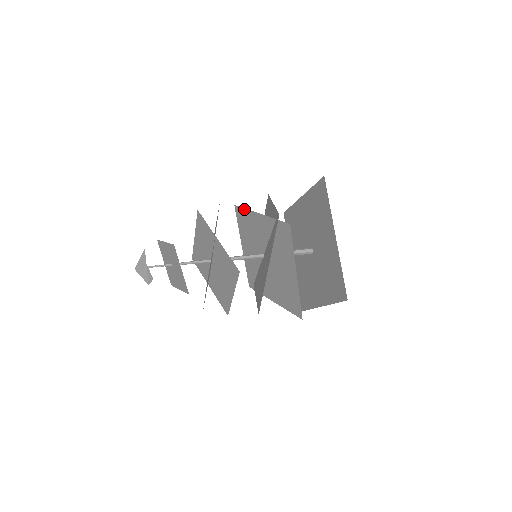
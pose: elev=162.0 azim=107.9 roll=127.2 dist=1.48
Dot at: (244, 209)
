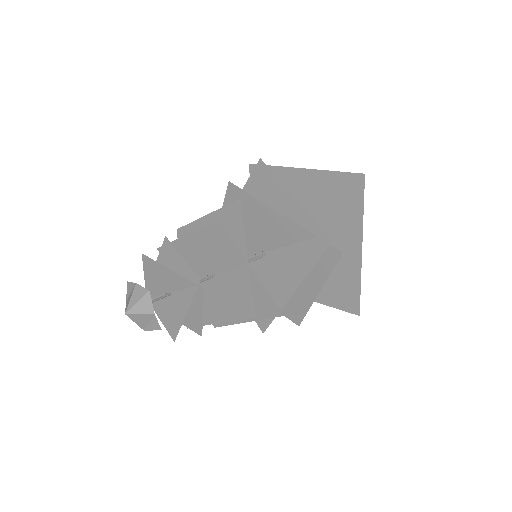
Dot at: (250, 196)
